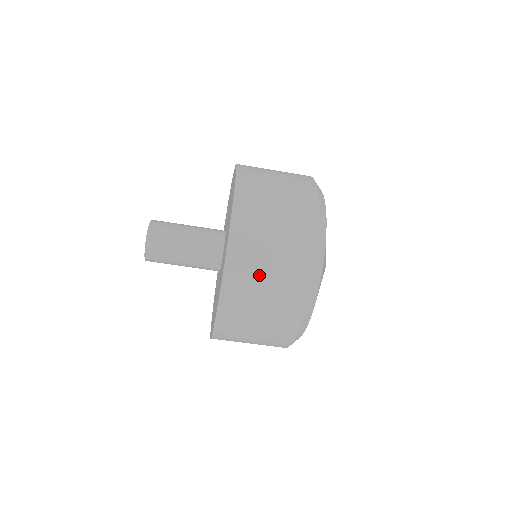
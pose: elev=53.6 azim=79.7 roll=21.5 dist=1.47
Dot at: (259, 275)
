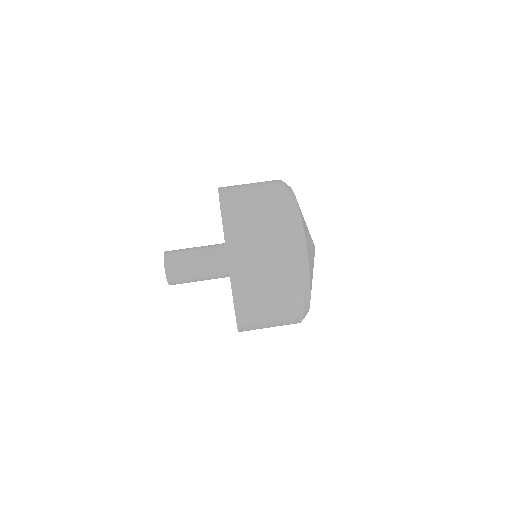
Dot at: occluded
